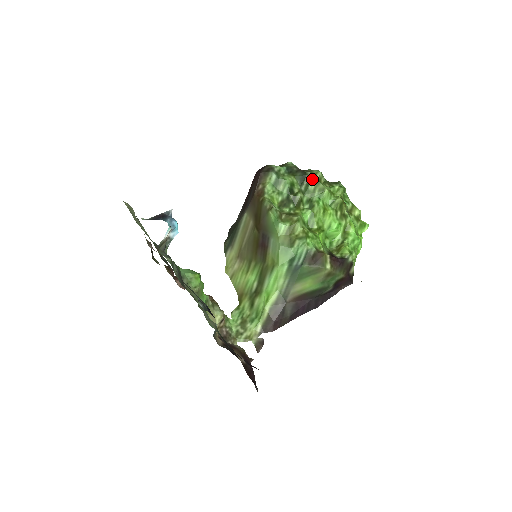
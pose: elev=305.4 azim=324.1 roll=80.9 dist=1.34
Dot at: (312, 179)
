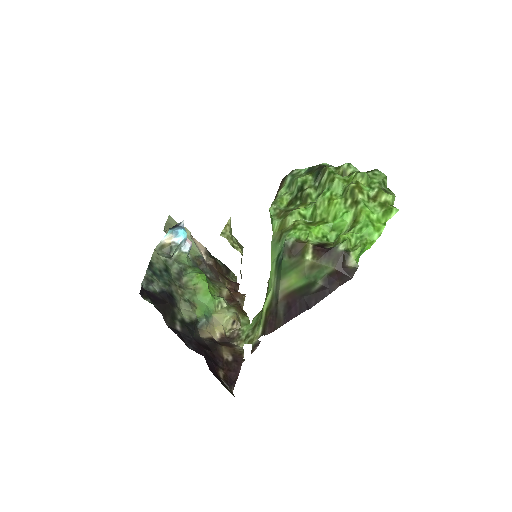
Dot at: (325, 172)
